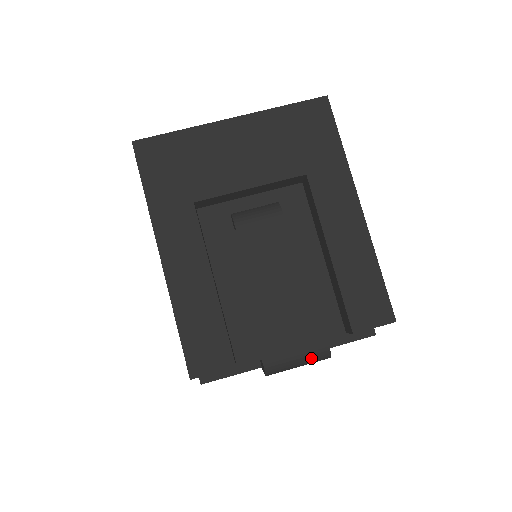
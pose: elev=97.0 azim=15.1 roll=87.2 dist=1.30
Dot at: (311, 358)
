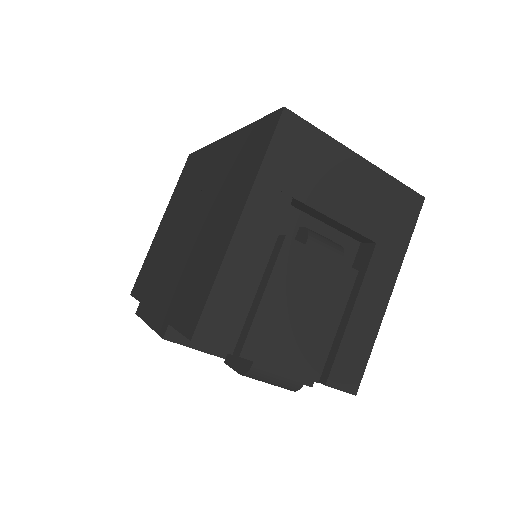
Dot at: (285, 384)
